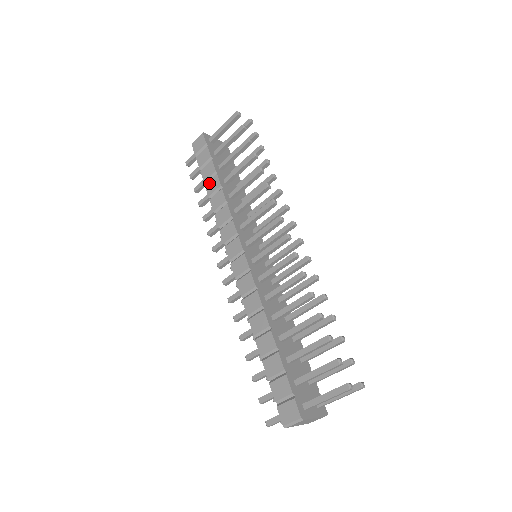
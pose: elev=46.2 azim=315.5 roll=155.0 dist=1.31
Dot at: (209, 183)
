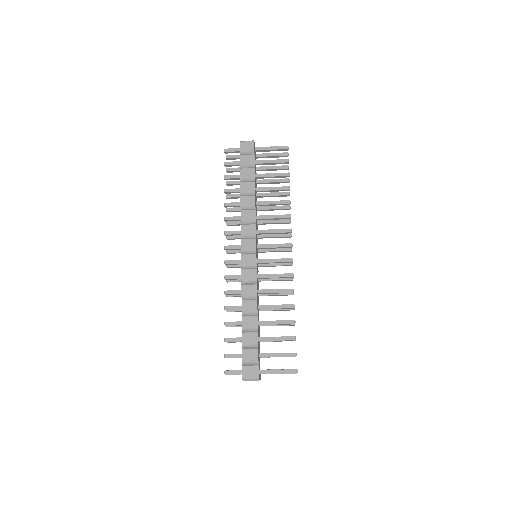
Dot at: (245, 184)
